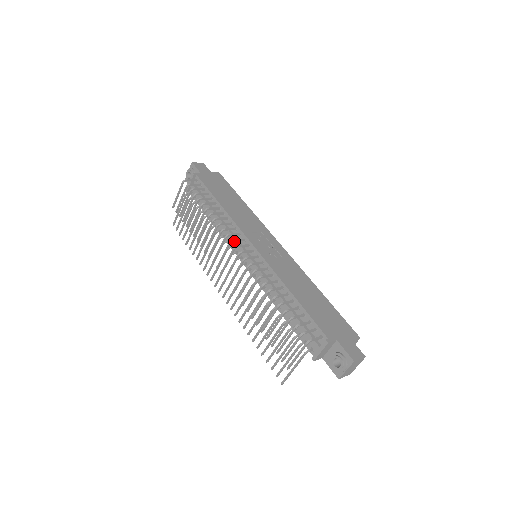
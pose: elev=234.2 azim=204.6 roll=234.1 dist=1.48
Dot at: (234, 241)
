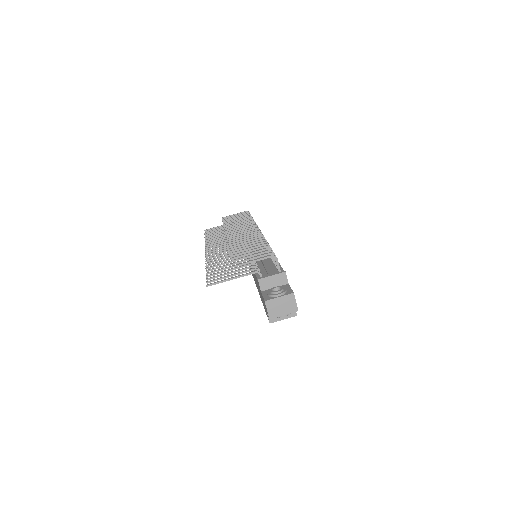
Dot at: occluded
